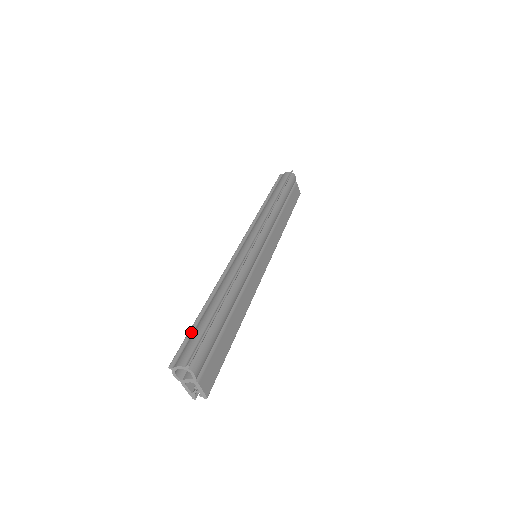
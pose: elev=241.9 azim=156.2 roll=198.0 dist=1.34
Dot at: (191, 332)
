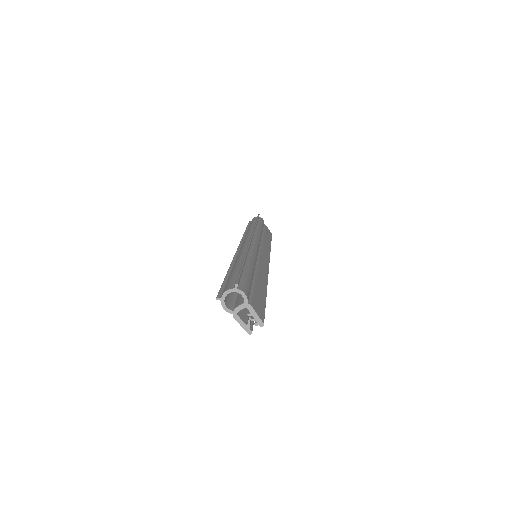
Dot at: (225, 282)
